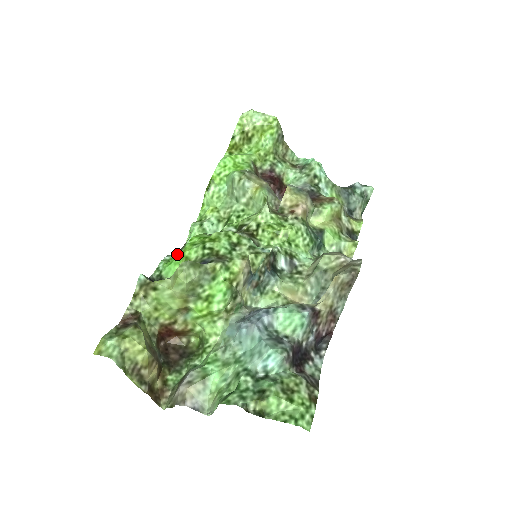
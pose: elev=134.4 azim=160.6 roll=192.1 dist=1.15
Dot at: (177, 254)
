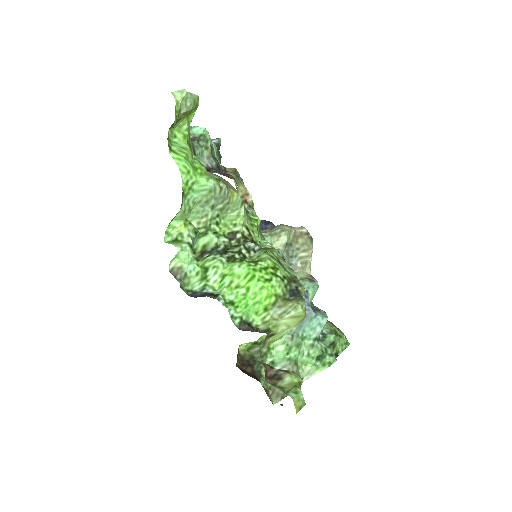
Dot at: (225, 292)
